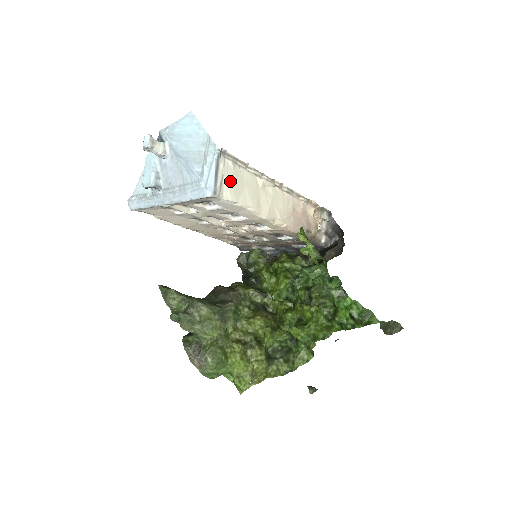
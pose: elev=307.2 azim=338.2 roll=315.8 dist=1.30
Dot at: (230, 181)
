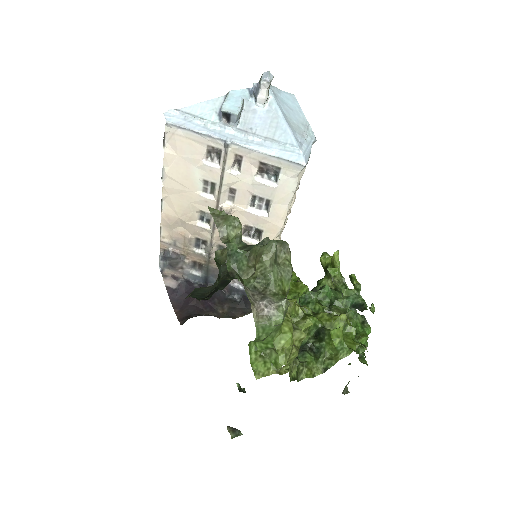
Dot at: occluded
